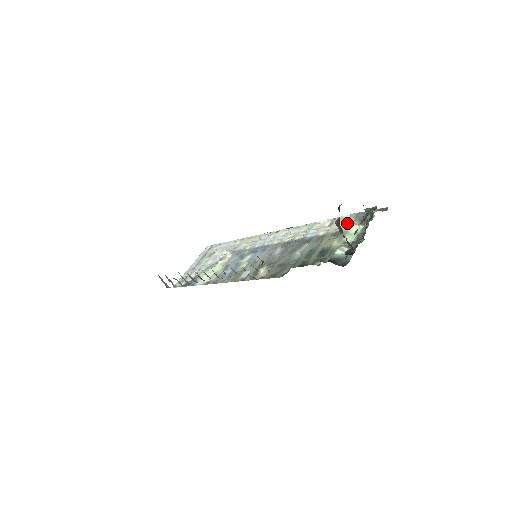
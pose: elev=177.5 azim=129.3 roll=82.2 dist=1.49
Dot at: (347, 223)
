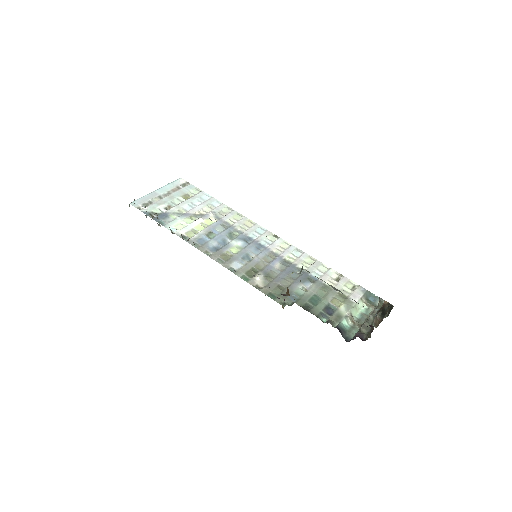
Dot at: (356, 294)
